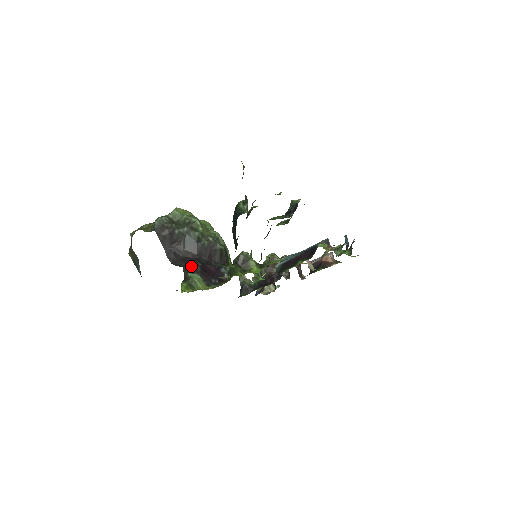
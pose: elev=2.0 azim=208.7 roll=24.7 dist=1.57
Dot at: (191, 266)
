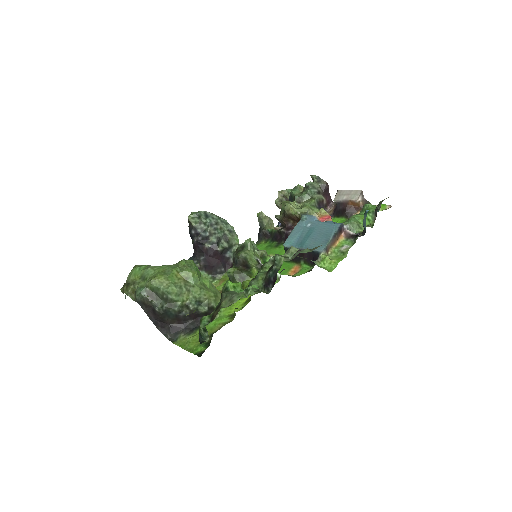
Dot at: occluded
